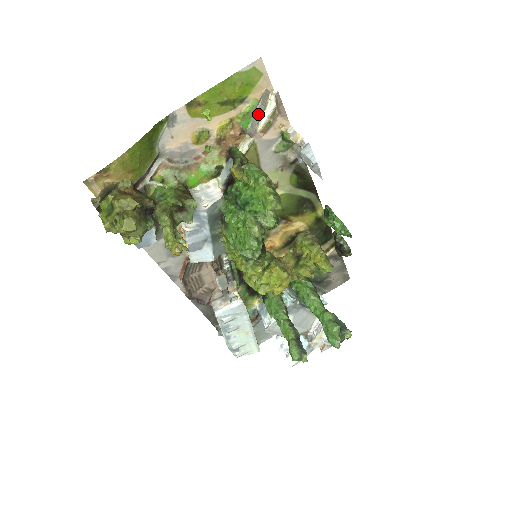
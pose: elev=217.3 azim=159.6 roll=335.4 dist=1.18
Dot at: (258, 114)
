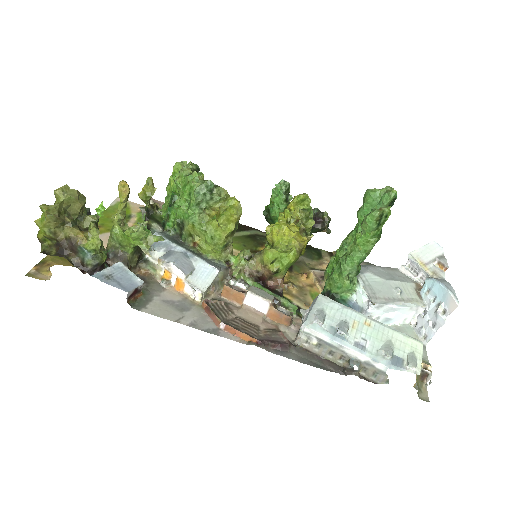
Dot at: occluded
